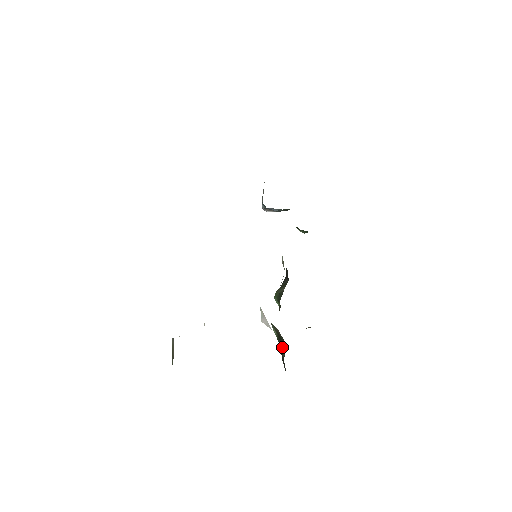
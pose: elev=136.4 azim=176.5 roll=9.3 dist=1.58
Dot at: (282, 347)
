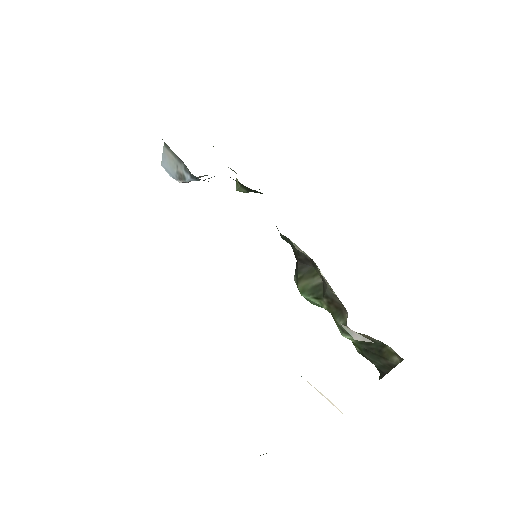
Dot at: (378, 351)
